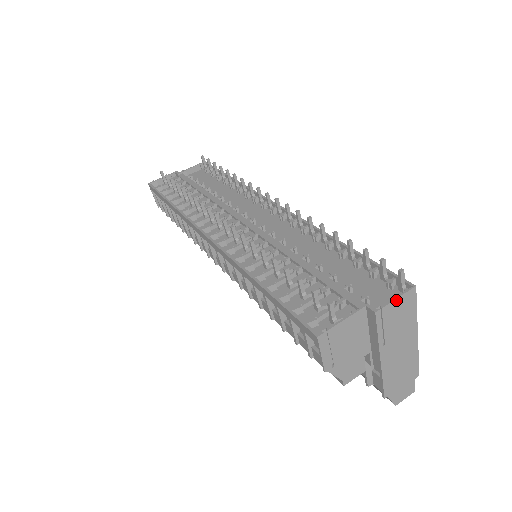
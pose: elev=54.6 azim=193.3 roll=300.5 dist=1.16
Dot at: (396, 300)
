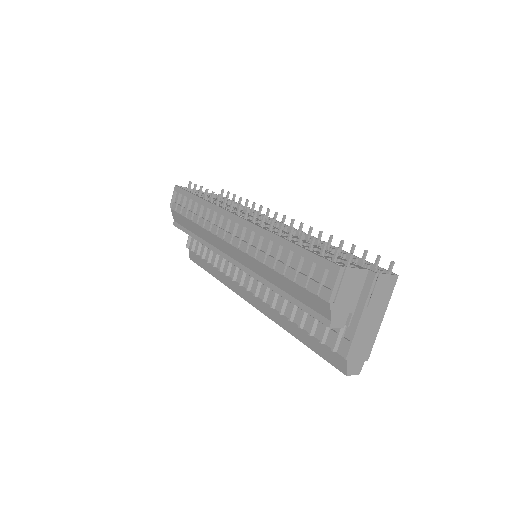
Dot at: (387, 275)
